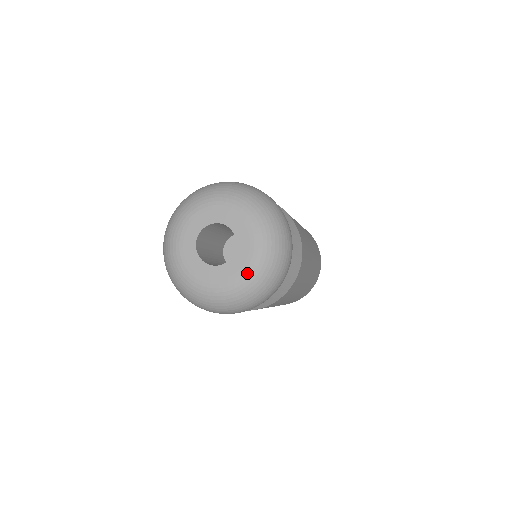
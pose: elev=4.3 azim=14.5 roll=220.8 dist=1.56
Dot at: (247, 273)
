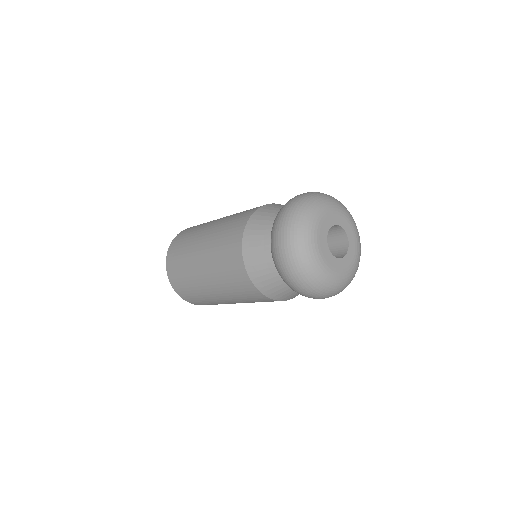
Dot at: (350, 271)
